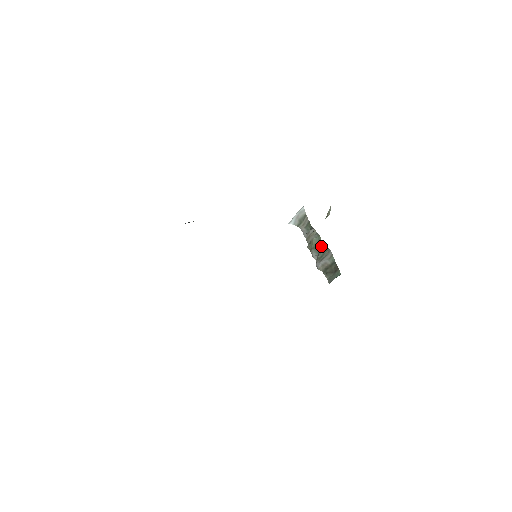
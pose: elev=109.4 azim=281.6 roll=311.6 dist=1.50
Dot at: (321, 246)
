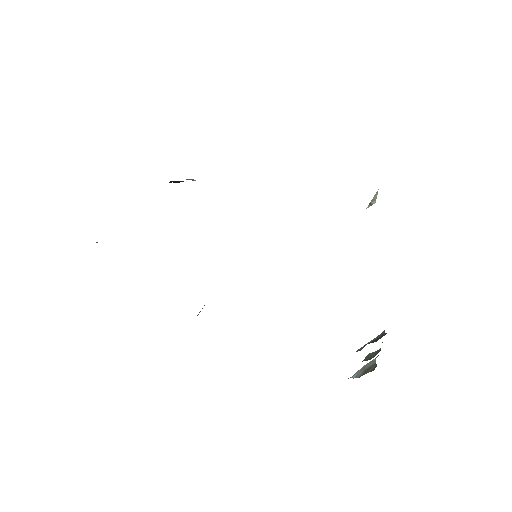
Dot at: occluded
